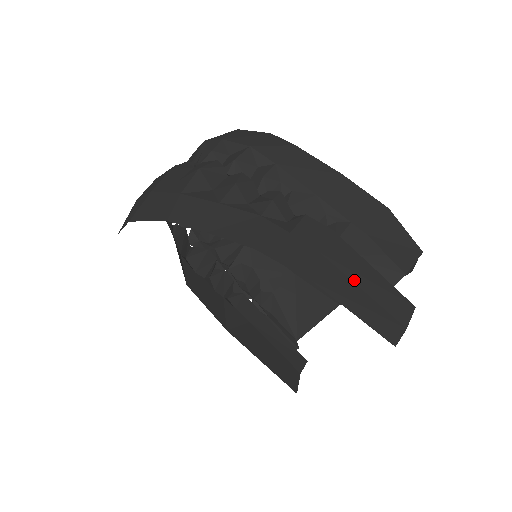
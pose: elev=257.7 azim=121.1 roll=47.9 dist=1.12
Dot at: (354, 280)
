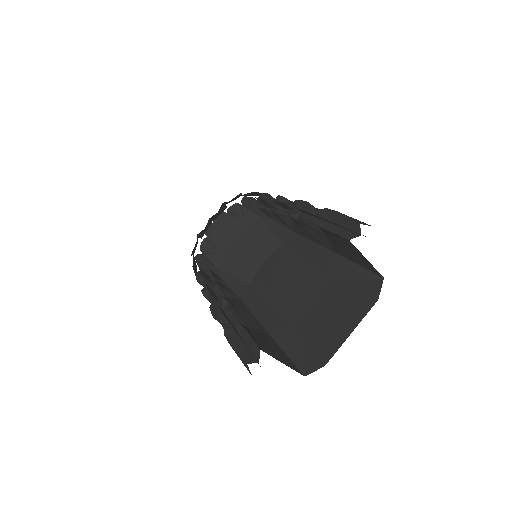
Dot at: occluded
